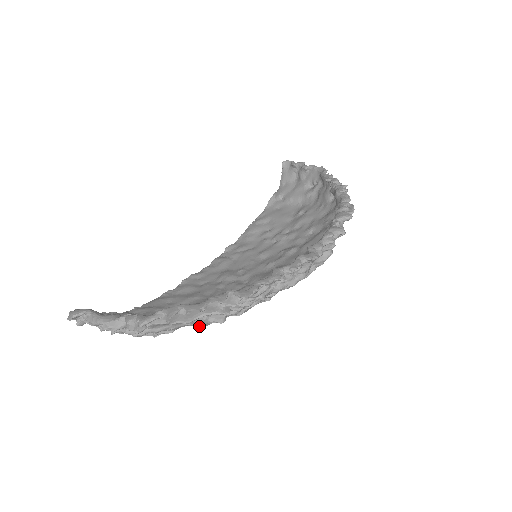
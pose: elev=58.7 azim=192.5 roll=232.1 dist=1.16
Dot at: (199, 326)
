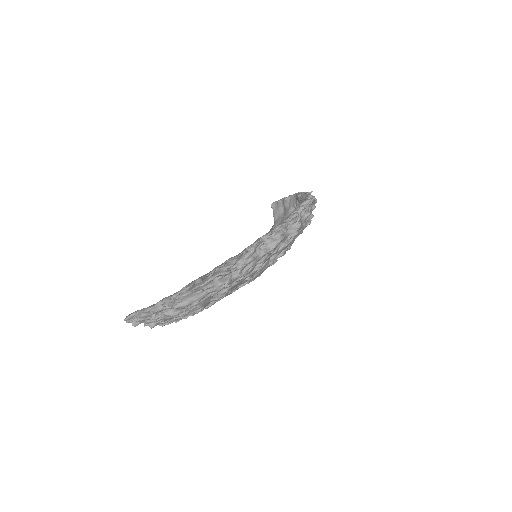
Dot at: (215, 295)
